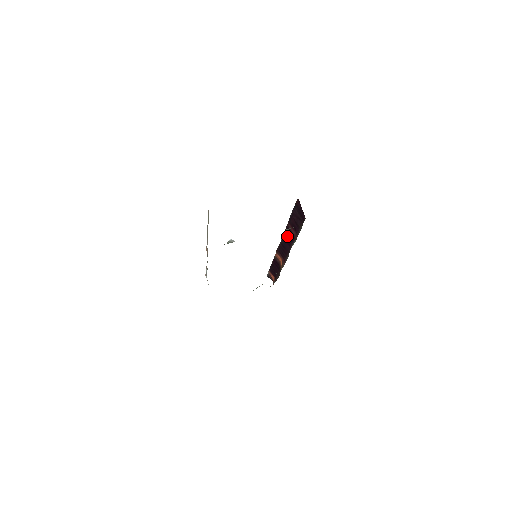
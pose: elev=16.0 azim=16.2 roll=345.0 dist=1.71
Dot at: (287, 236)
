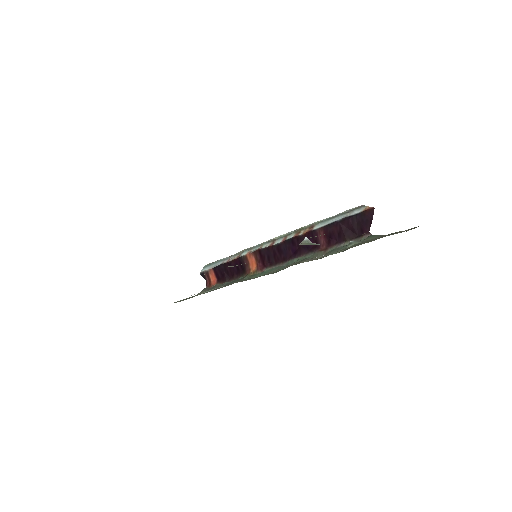
Dot at: occluded
